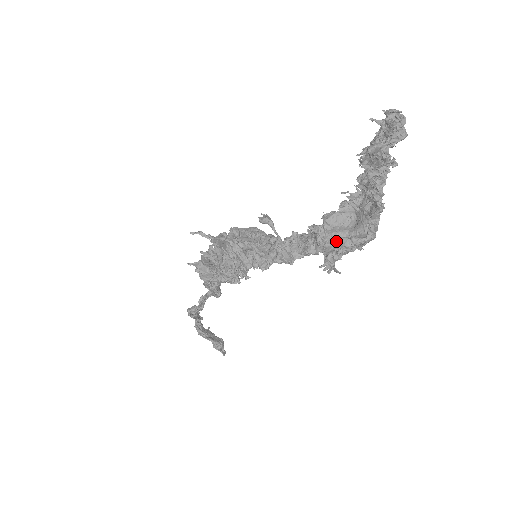
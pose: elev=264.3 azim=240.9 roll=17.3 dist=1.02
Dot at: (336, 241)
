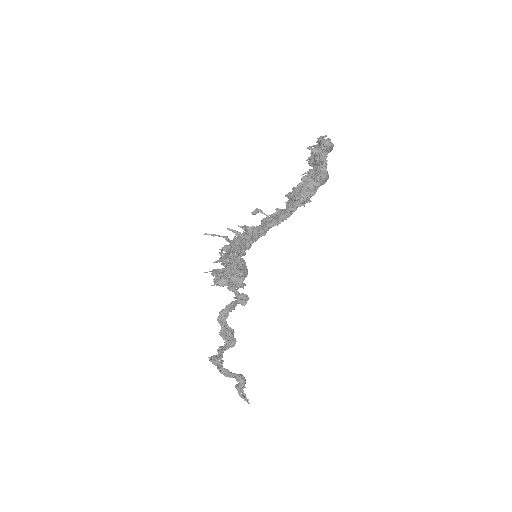
Dot at: (303, 184)
